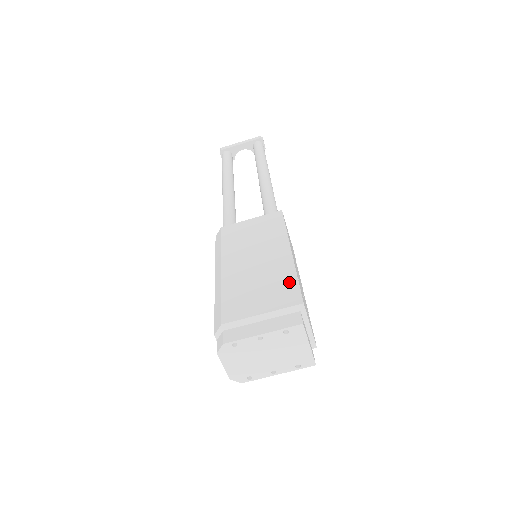
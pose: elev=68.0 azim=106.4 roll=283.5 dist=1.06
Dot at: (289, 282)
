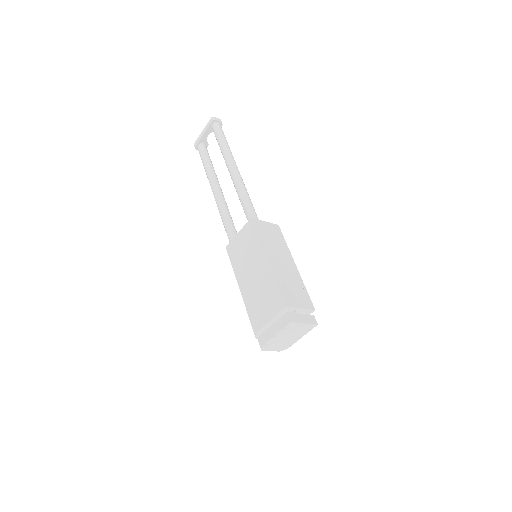
Dot at: (274, 290)
